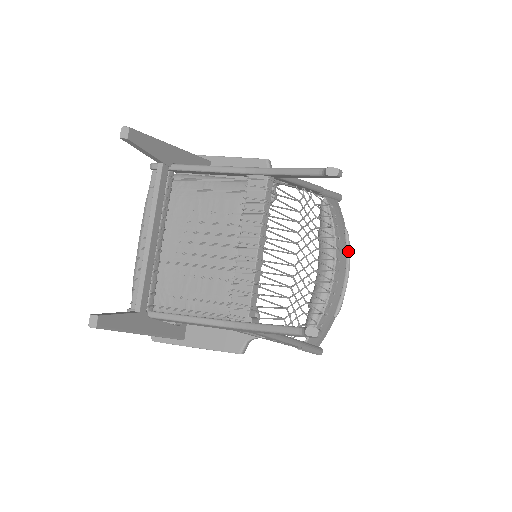
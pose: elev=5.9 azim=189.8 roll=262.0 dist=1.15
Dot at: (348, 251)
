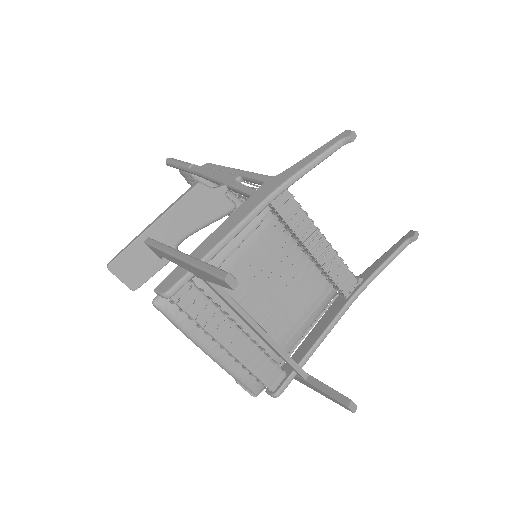
Dot at: occluded
